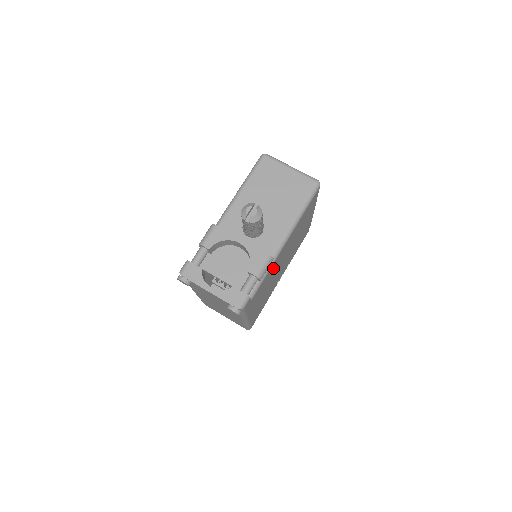
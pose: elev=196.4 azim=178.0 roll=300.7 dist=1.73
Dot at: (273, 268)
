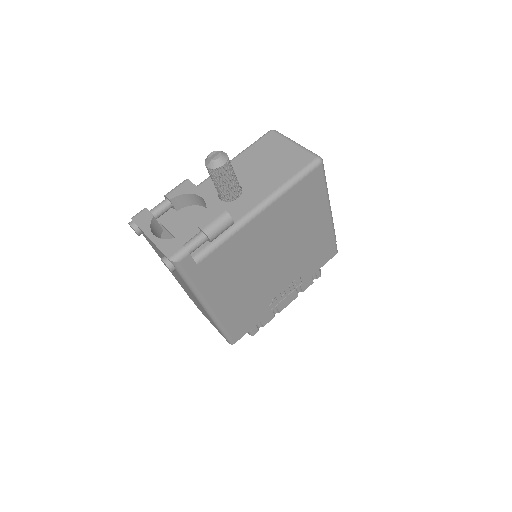
Dot at: (243, 244)
